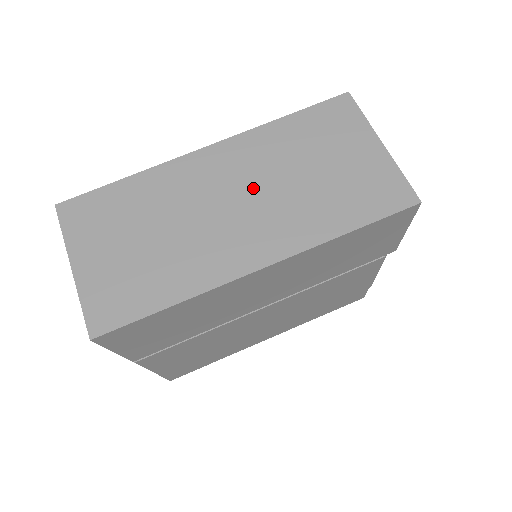
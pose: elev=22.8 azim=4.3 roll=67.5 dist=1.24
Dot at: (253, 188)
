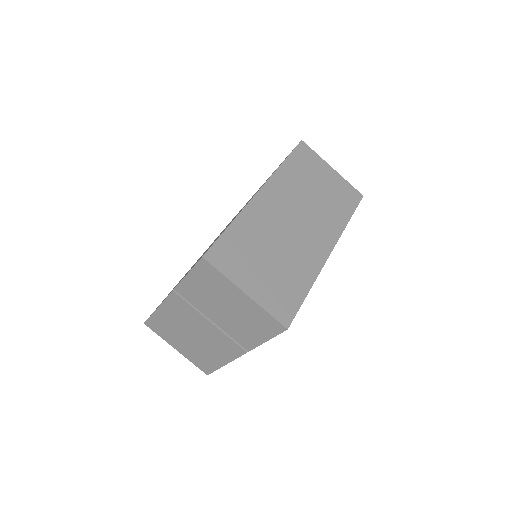
Dot at: (299, 209)
